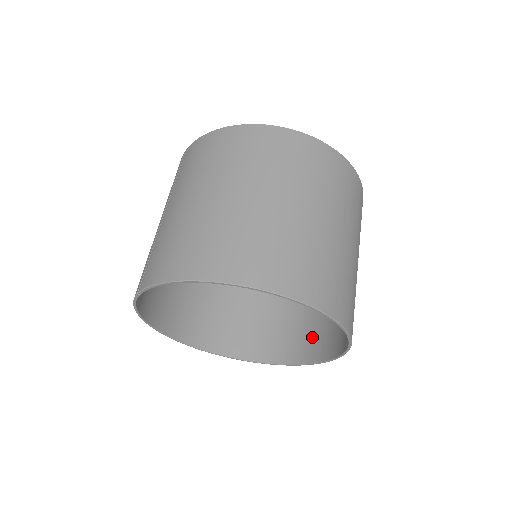
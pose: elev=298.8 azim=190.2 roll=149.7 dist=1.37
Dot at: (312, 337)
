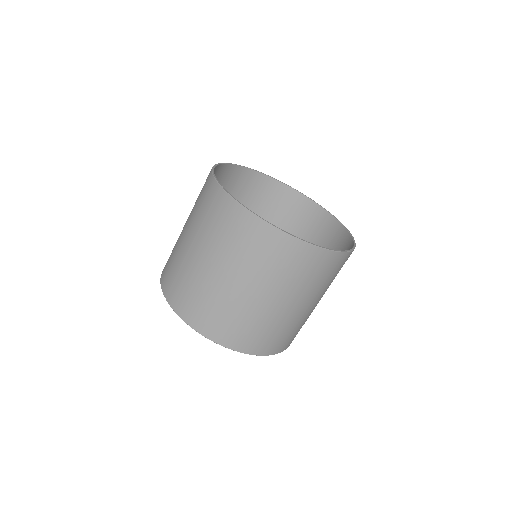
Dot at: occluded
